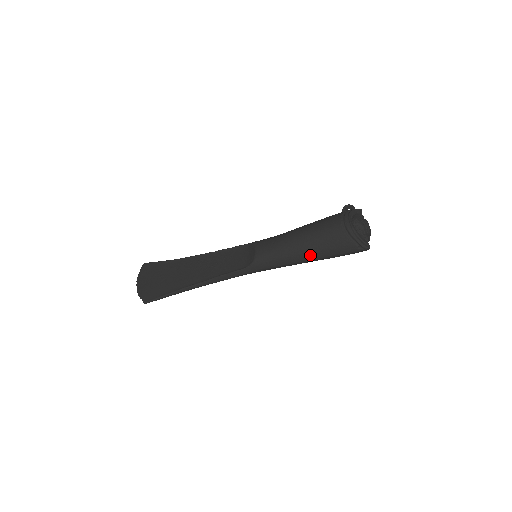
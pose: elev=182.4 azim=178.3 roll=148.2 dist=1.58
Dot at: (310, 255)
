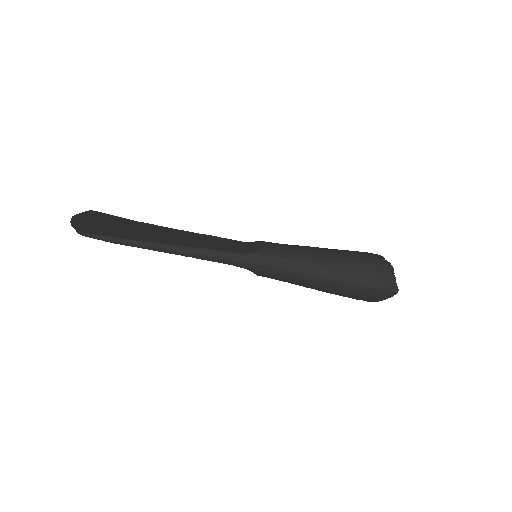
Dot at: (331, 271)
